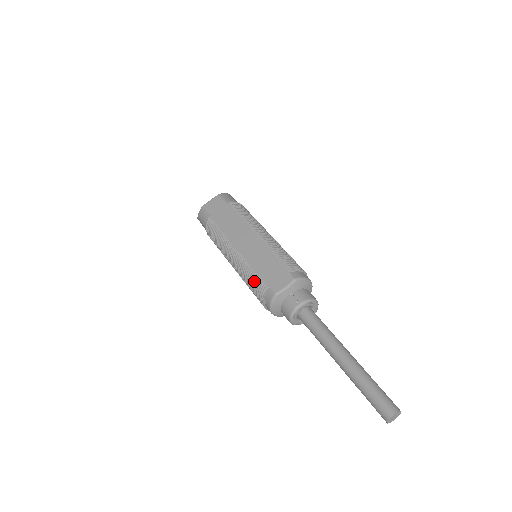
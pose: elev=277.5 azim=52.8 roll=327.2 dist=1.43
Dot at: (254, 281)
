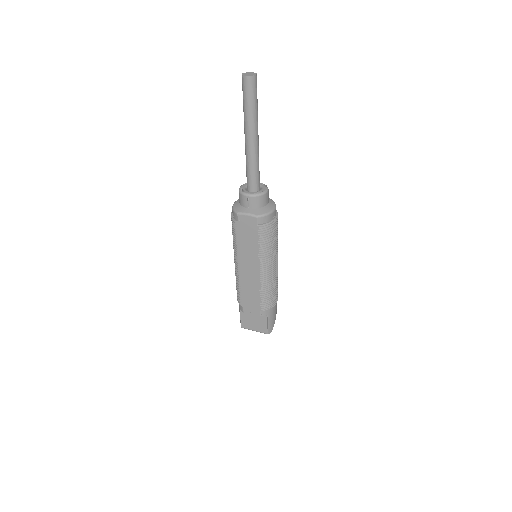
Dot at: occluded
